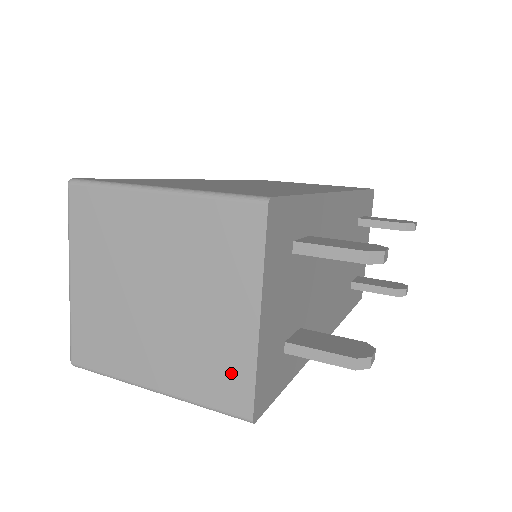
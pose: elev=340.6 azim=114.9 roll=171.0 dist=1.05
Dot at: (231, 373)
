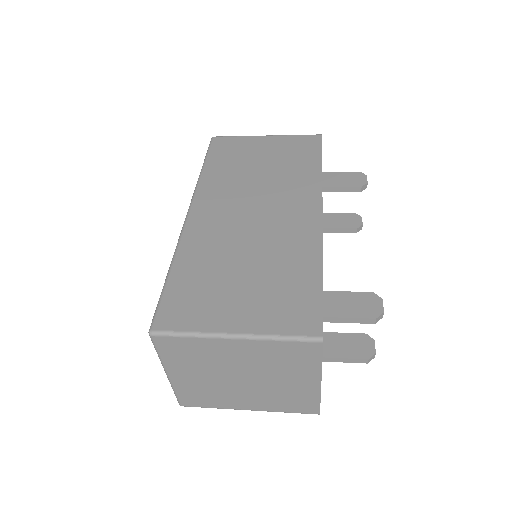
Dot at: (304, 401)
